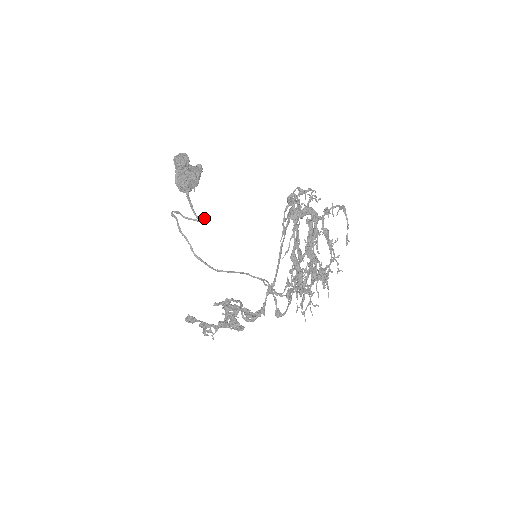
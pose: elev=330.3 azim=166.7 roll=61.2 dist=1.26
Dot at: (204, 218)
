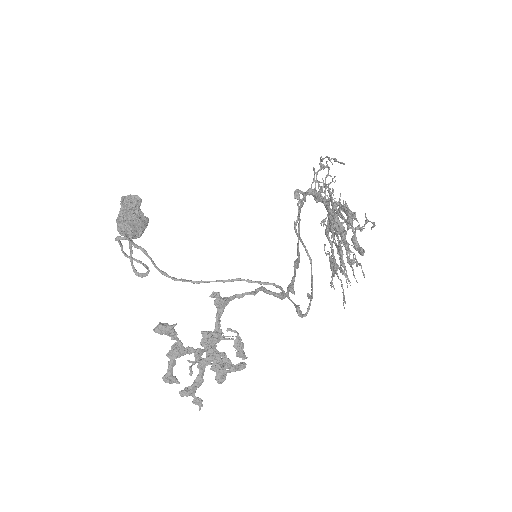
Dot at: (148, 267)
